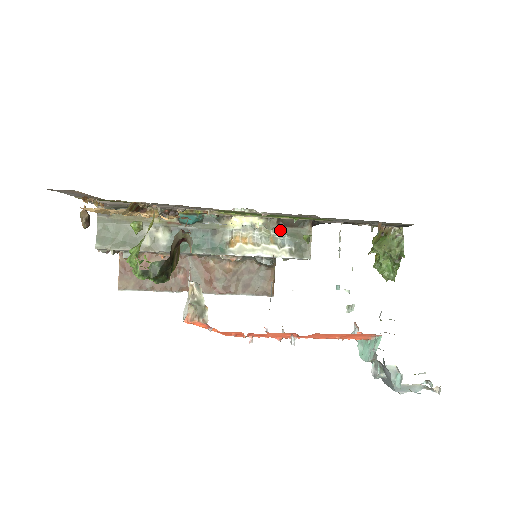
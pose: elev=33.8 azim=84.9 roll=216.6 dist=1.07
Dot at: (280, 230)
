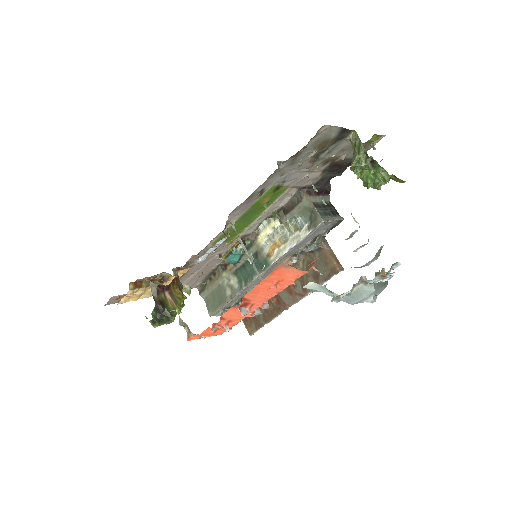
Dot at: (290, 217)
